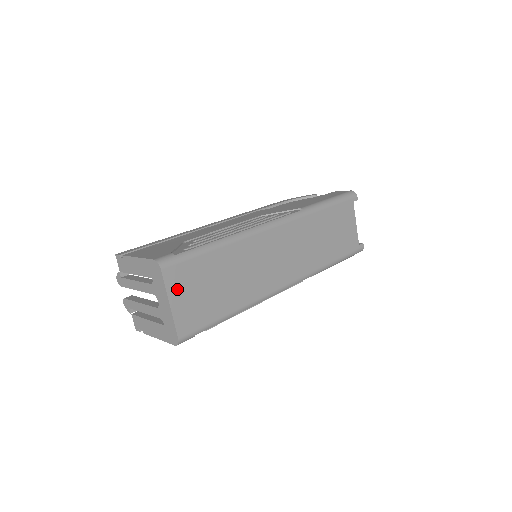
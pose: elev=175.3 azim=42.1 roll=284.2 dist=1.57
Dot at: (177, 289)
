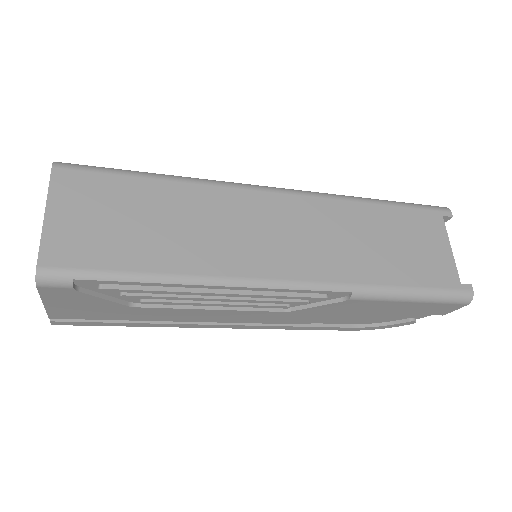
Dot at: (67, 200)
